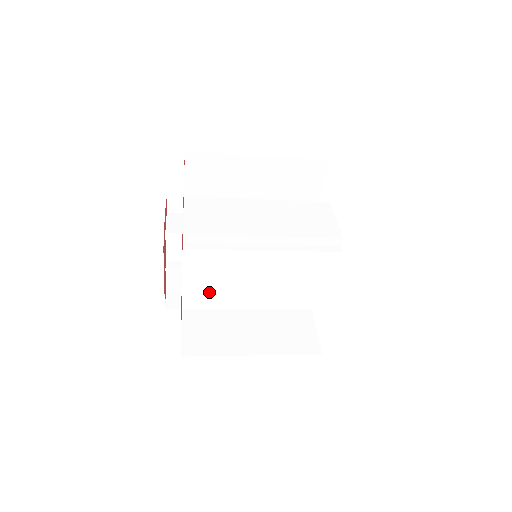
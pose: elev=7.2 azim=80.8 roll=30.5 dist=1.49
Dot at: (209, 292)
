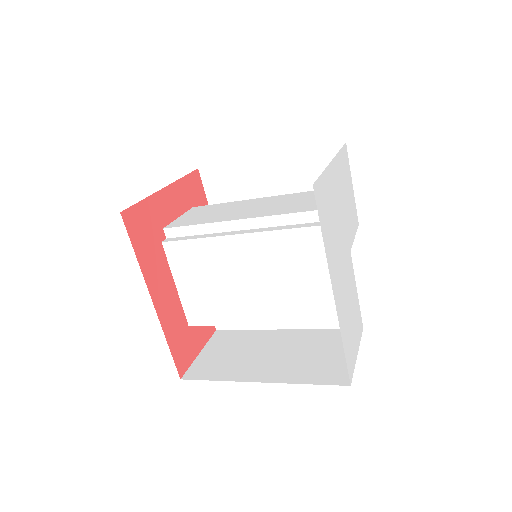
Dot at: (207, 300)
